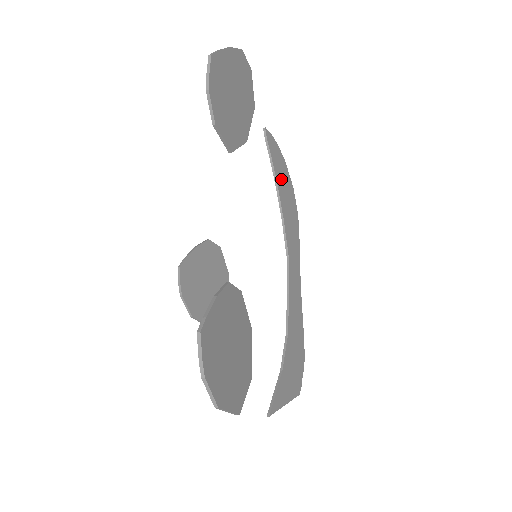
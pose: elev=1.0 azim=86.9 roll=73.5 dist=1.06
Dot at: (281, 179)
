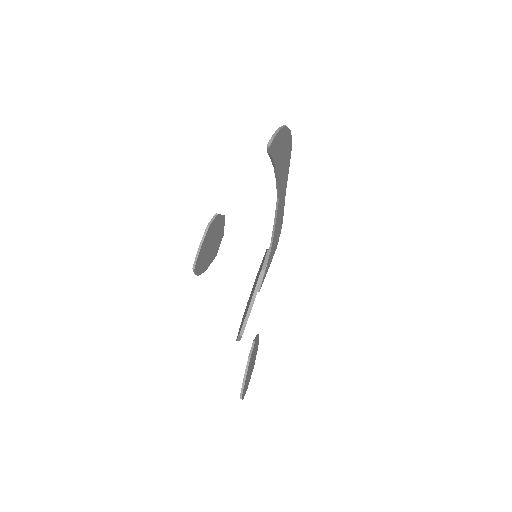
Dot at: (280, 154)
